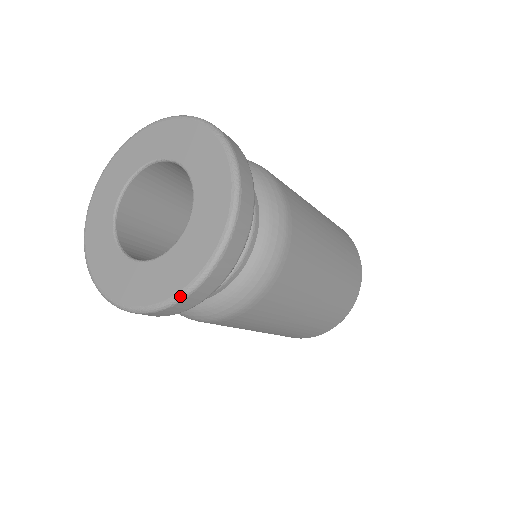
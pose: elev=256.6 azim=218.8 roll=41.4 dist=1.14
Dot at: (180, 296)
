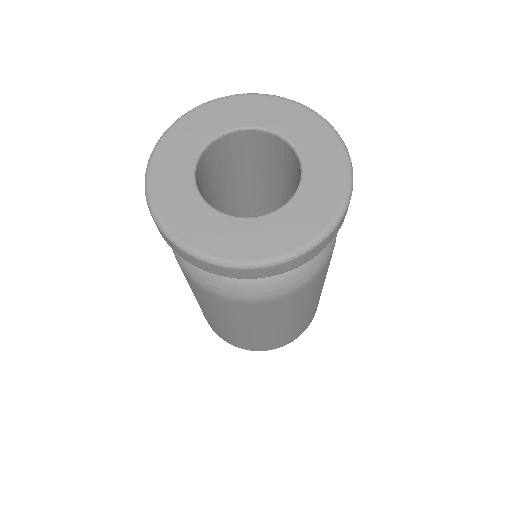
Dot at: (310, 246)
